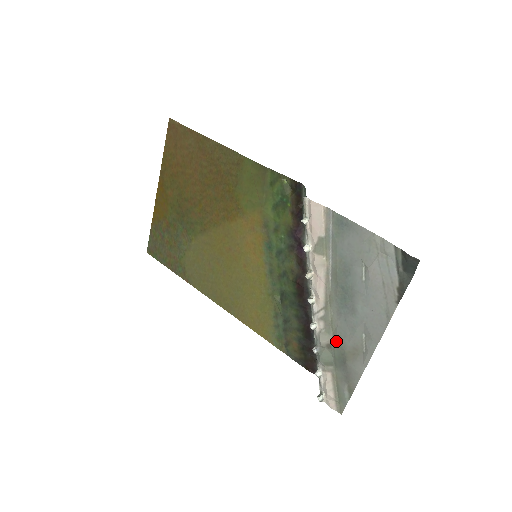
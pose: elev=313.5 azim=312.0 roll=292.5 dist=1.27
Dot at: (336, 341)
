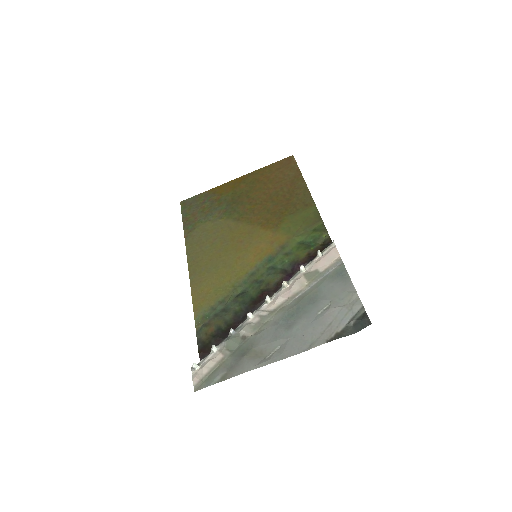
Dot at: (254, 337)
